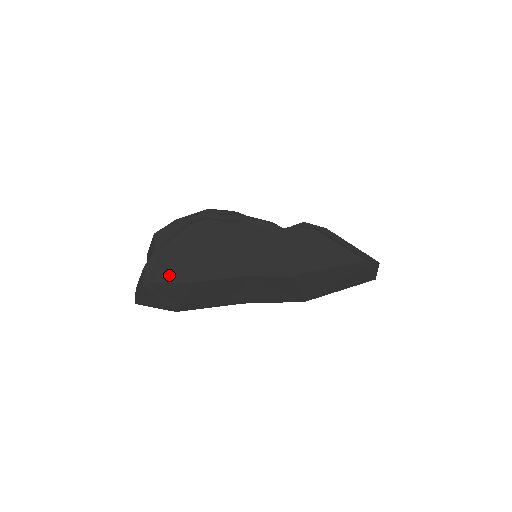
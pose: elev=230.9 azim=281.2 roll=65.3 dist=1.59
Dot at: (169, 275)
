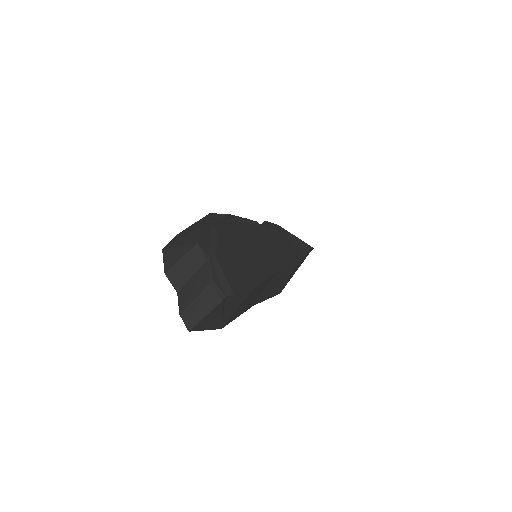
Dot at: (237, 284)
